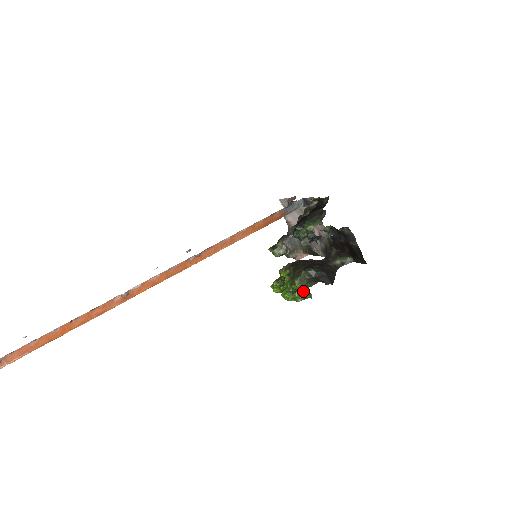
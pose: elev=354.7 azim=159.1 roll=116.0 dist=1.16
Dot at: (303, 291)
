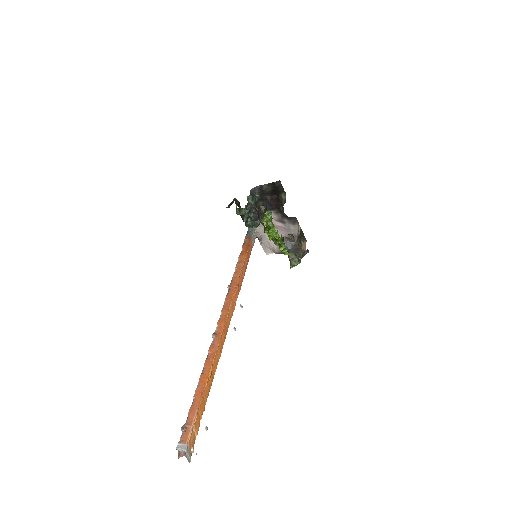
Dot at: (266, 217)
